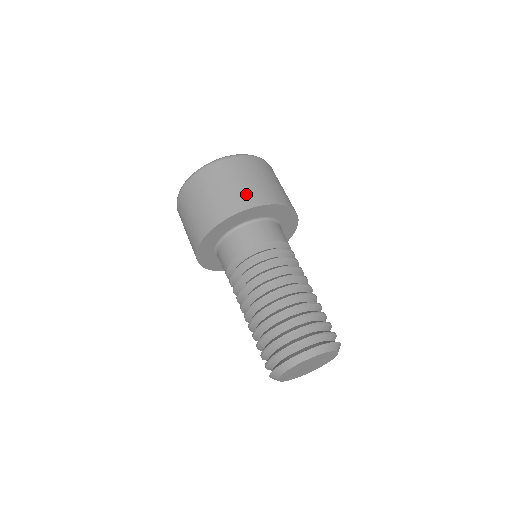
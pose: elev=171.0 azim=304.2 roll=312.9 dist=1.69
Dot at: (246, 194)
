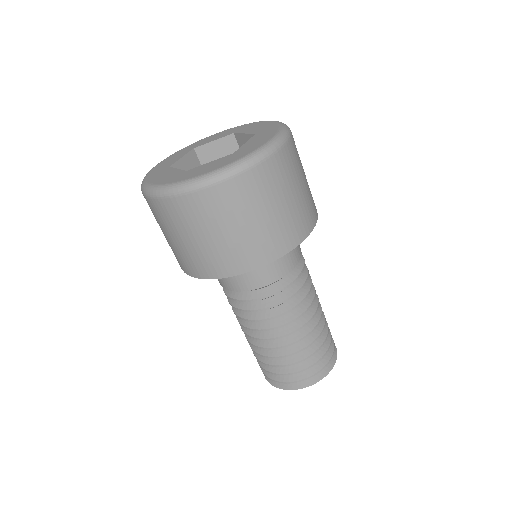
Dot at: (310, 203)
